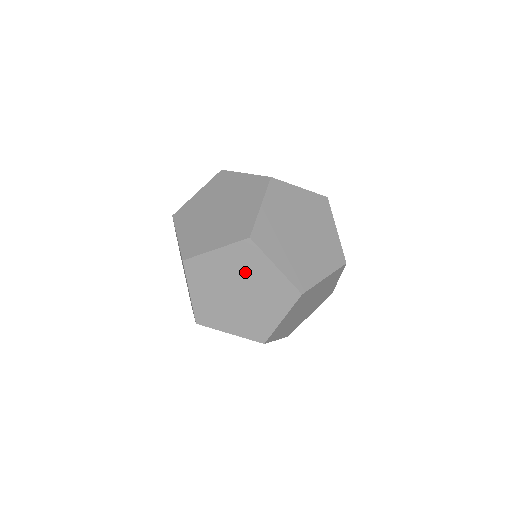
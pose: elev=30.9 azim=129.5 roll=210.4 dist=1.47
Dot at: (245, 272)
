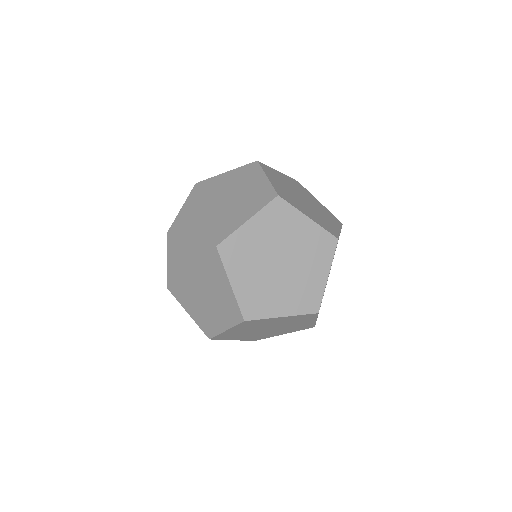
Dot at: (207, 272)
